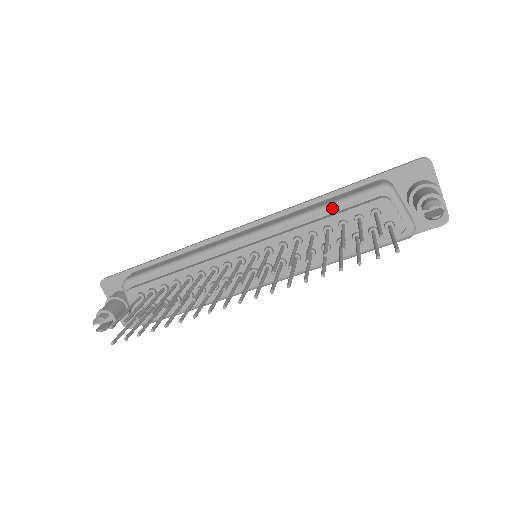
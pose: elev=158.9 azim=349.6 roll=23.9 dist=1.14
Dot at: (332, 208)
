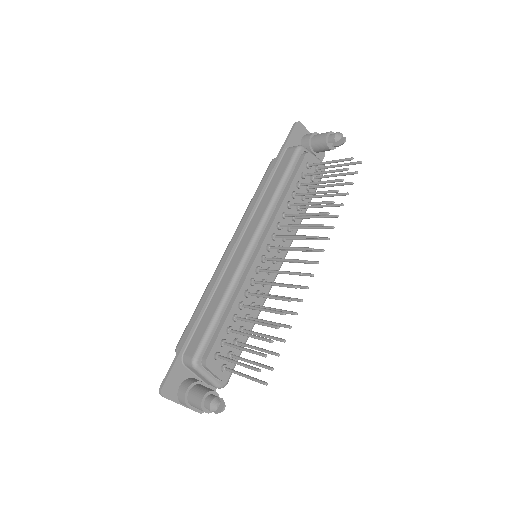
Dot at: (286, 180)
